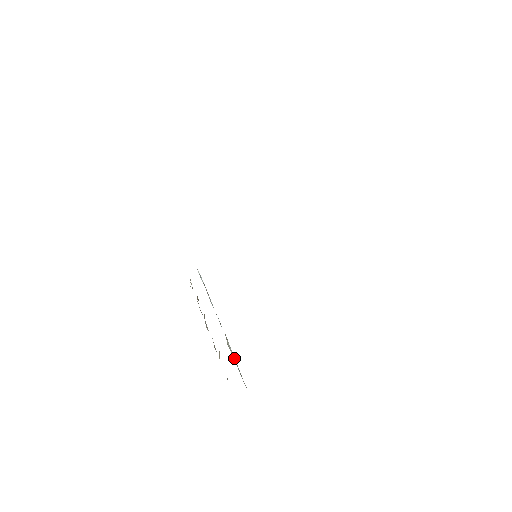
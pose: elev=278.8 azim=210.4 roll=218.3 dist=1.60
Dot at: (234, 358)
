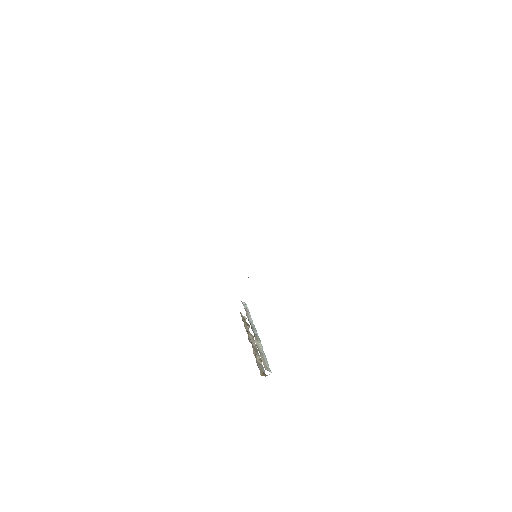
Dot at: (263, 353)
